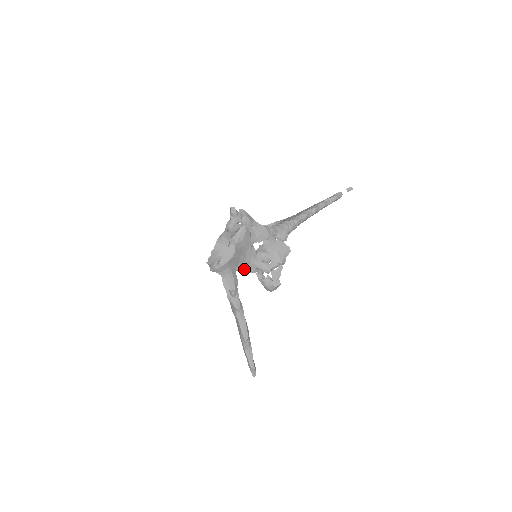
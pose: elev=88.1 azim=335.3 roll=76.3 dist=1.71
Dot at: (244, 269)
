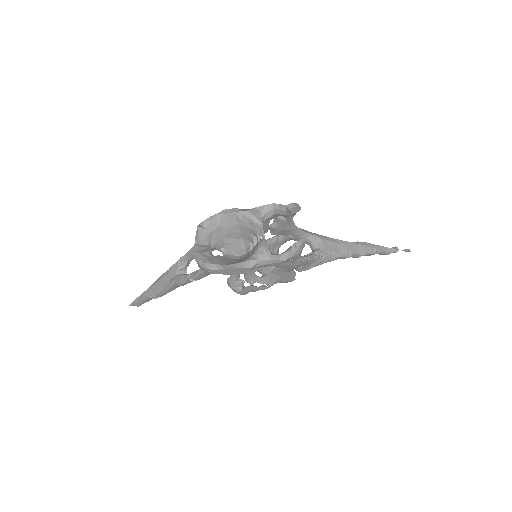
Dot at: occluded
